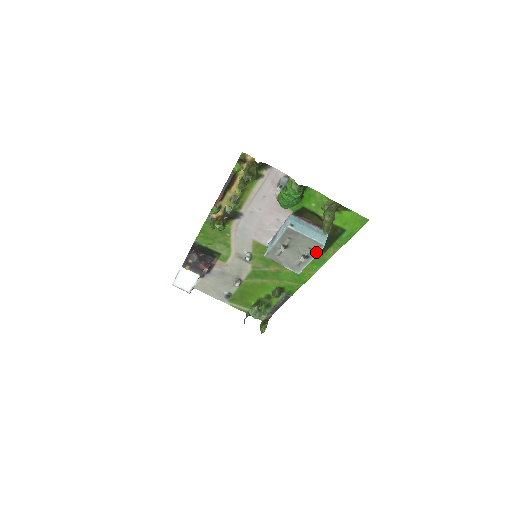
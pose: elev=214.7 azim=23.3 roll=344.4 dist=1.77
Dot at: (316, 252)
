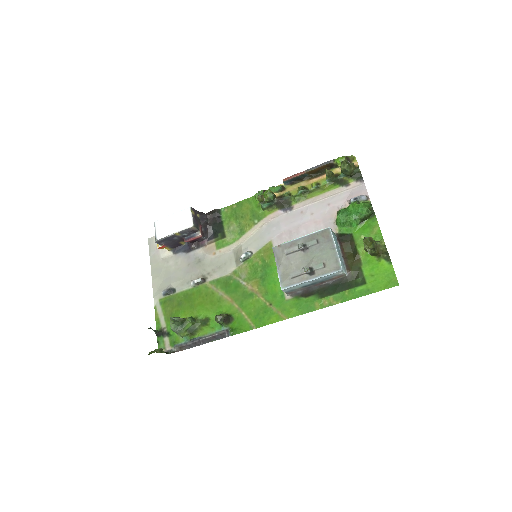
Dot at: (326, 273)
